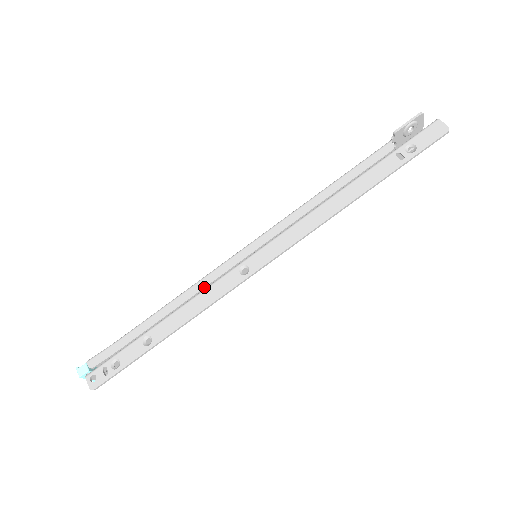
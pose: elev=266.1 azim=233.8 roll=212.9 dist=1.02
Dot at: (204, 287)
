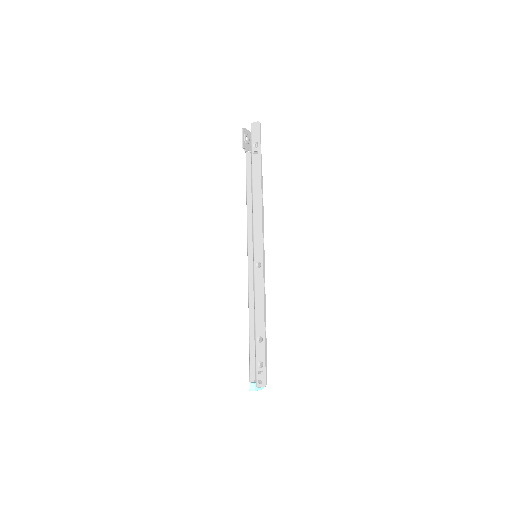
Dot at: (253, 292)
